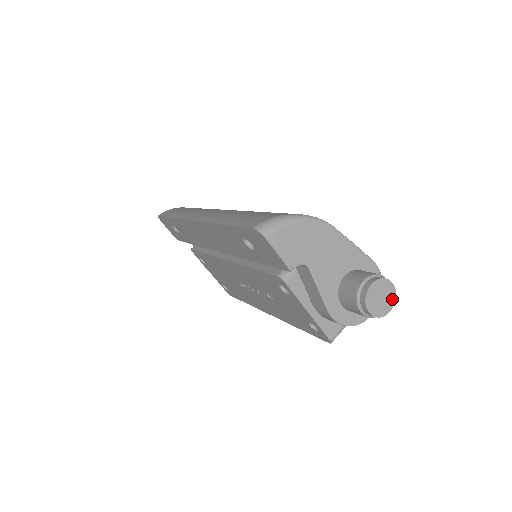
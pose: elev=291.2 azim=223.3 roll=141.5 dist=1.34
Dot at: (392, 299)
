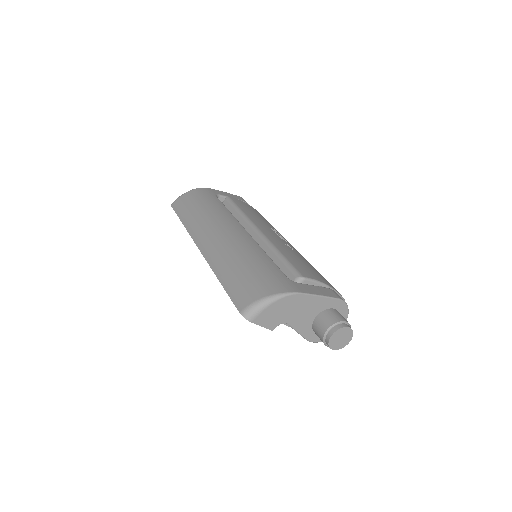
Dot at: (350, 336)
